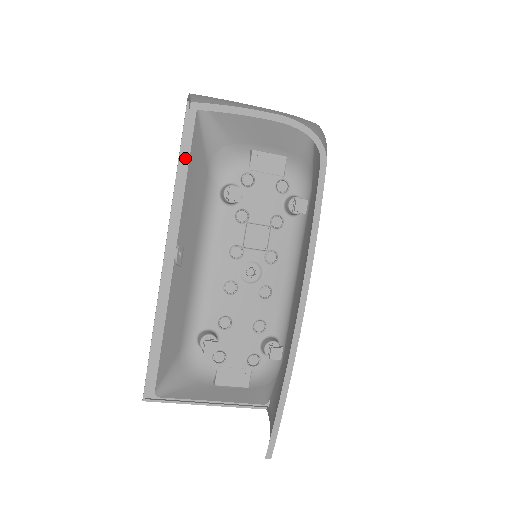
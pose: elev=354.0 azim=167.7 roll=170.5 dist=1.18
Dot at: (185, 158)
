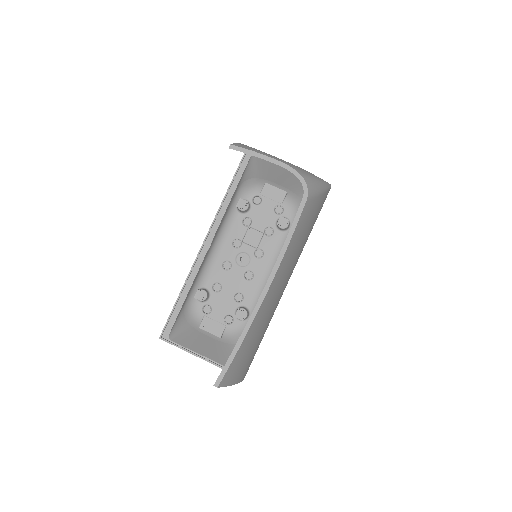
Dot at: (234, 186)
